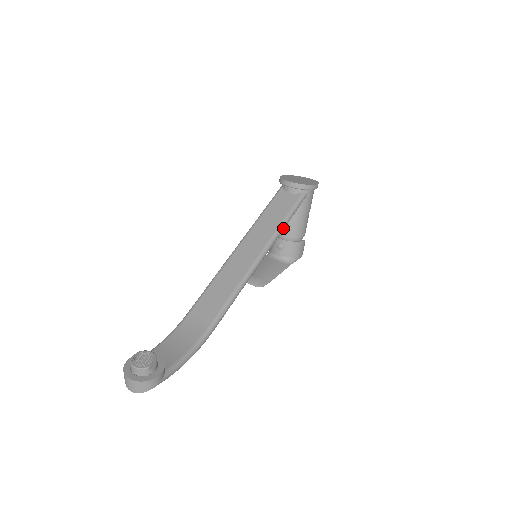
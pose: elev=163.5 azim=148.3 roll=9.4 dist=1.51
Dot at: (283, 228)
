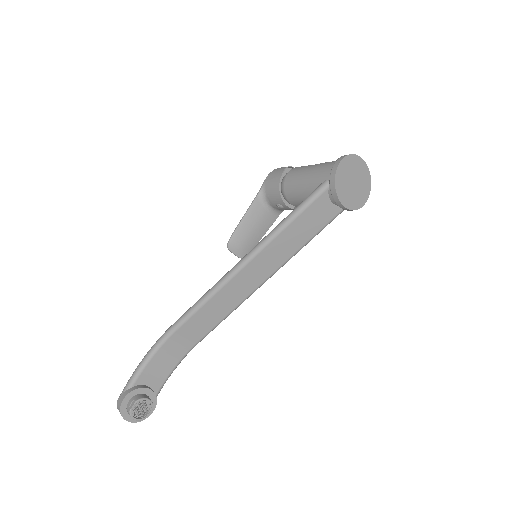
Dot at: (301, 248)
